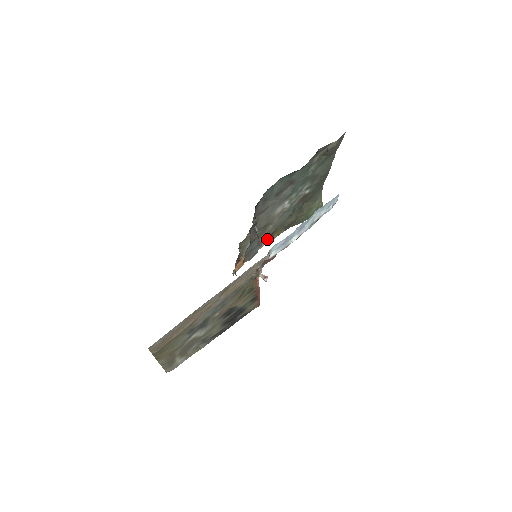
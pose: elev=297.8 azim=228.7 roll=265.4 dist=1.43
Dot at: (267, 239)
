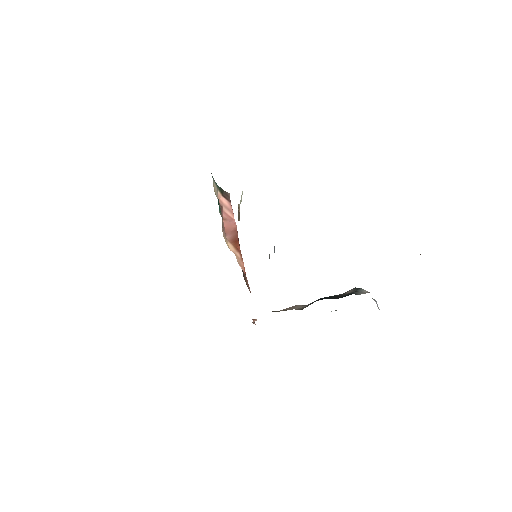
Dot at: occluded
